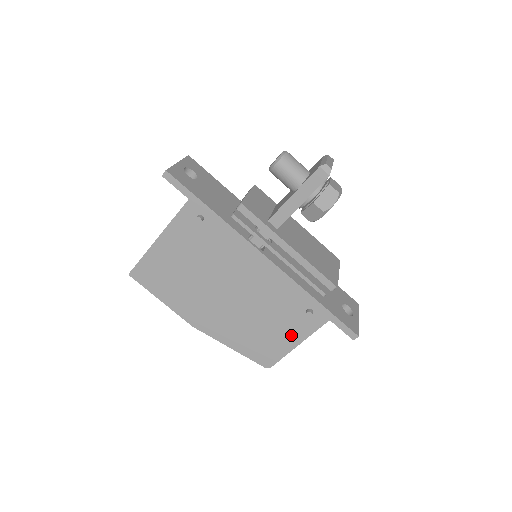
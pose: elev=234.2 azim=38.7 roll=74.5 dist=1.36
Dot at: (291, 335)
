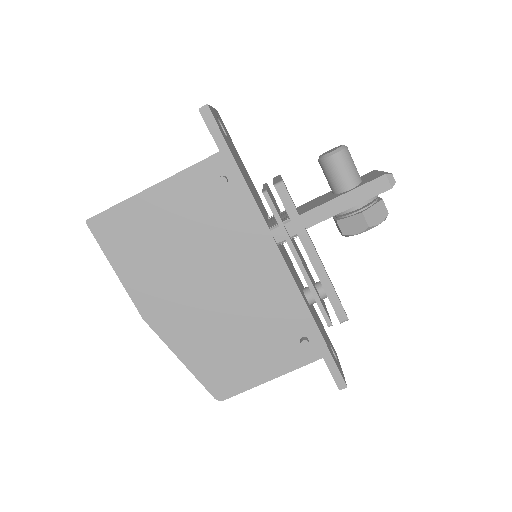
Dot at: (268, 364)
